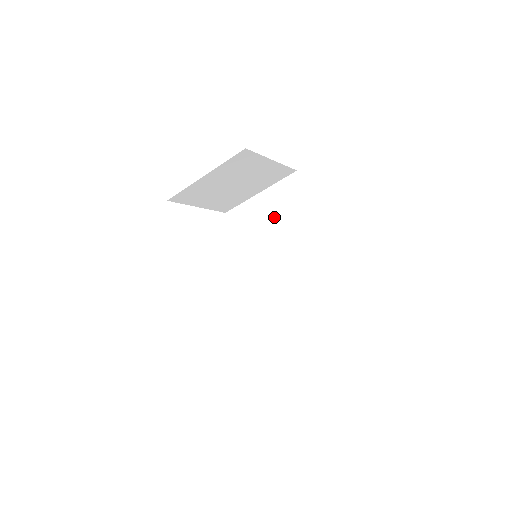
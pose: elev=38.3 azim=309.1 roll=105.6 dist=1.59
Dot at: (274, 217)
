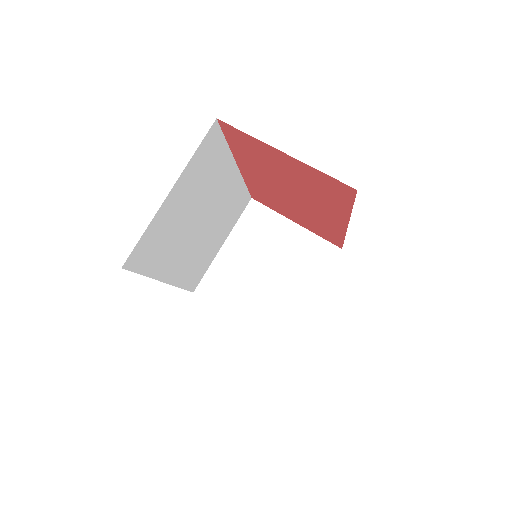
Dot at: occluded
